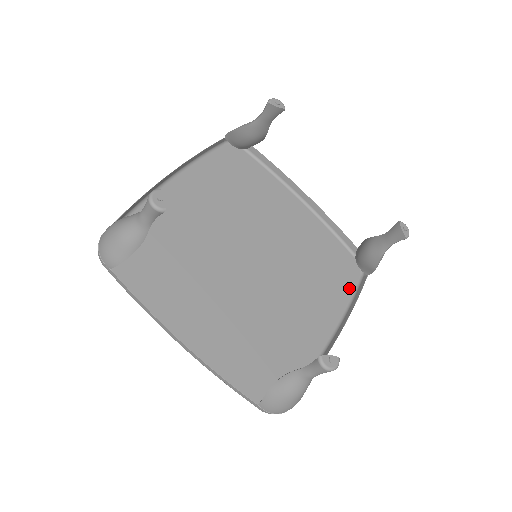
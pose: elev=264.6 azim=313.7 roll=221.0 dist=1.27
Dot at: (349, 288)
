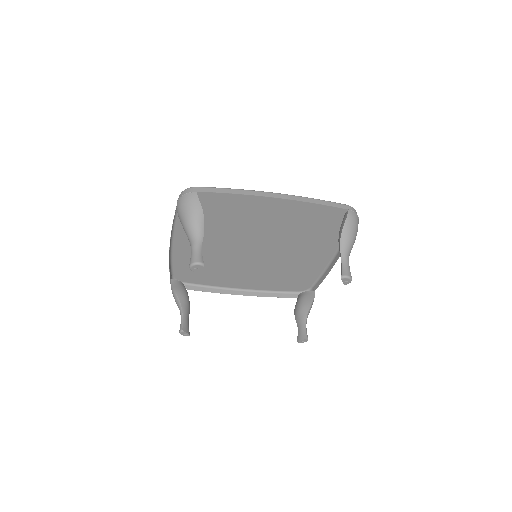
Dot at: (284, 289)
